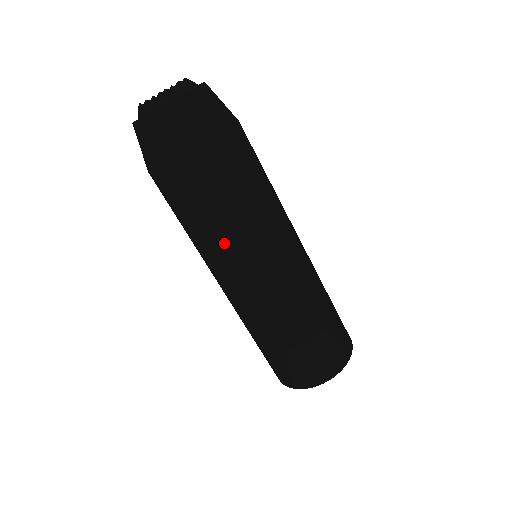
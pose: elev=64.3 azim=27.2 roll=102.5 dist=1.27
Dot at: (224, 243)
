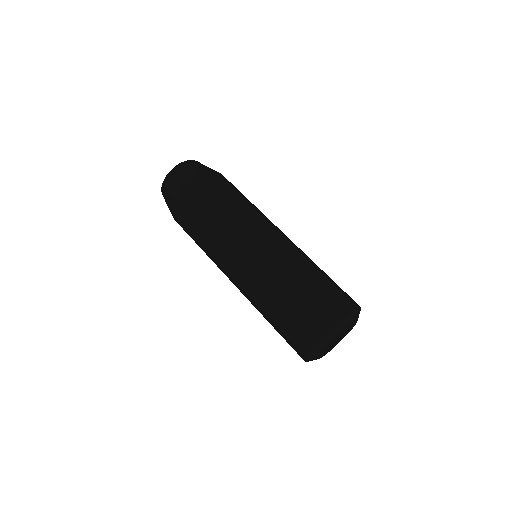
Dot at: (221, 226)
